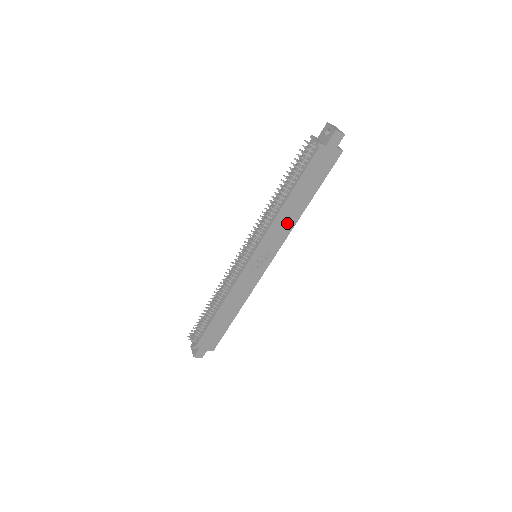
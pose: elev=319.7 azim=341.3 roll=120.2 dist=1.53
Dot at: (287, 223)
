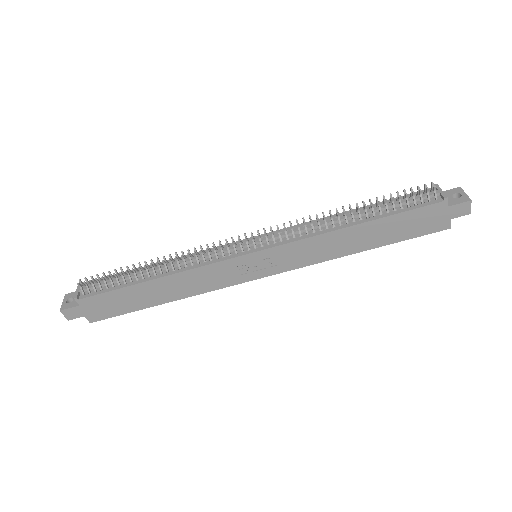
Dot at: (328, 250)
